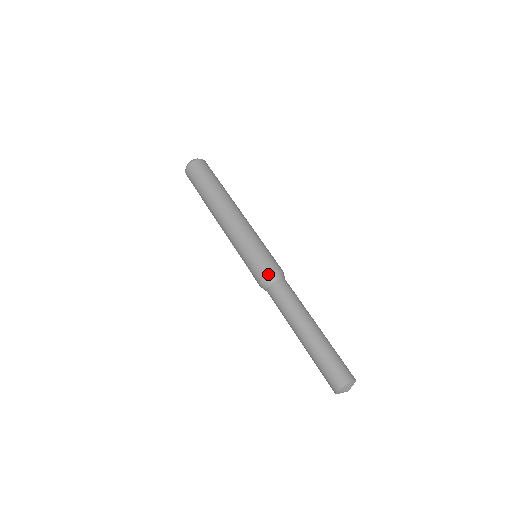
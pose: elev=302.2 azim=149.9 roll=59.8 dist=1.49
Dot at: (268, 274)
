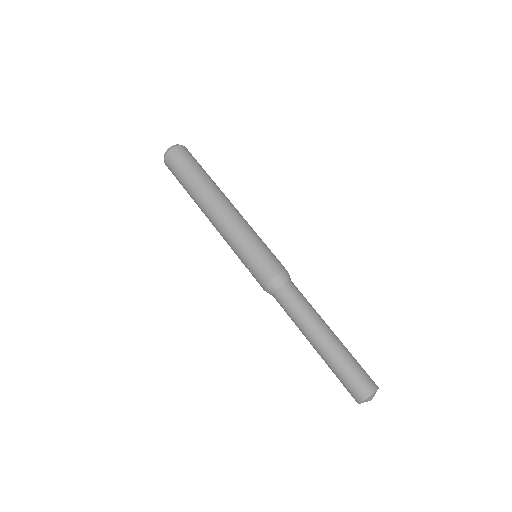
Dot at: (269, 282)
